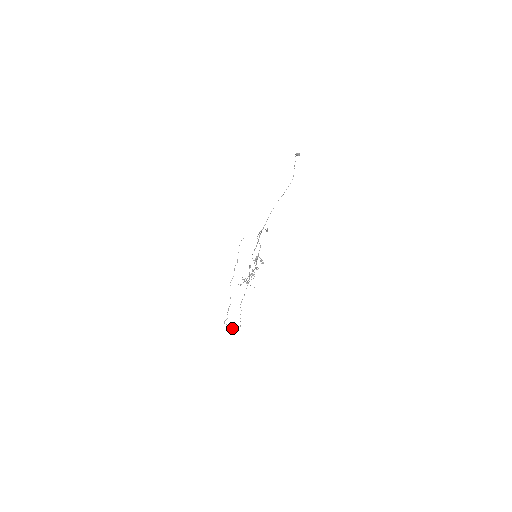
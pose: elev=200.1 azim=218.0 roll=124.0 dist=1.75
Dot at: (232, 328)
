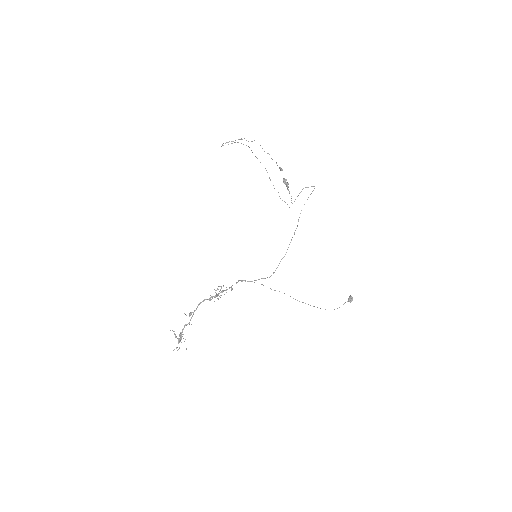
Dot at: occluded
